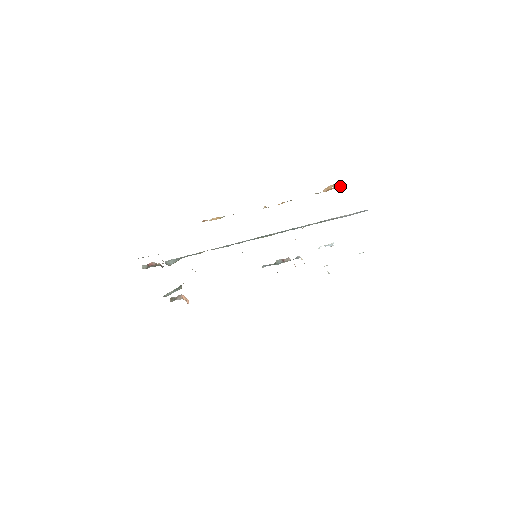
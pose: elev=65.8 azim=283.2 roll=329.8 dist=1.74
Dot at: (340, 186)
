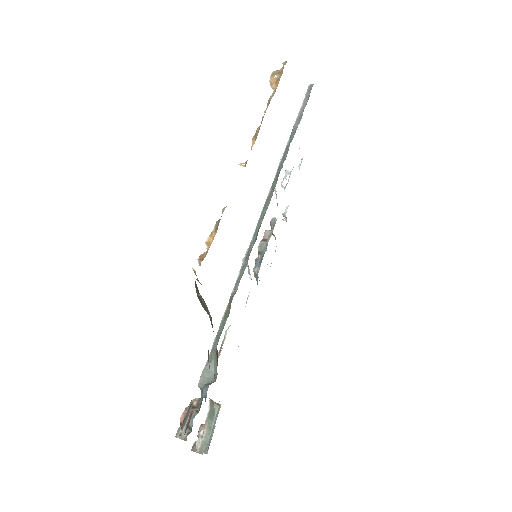
Dot at: (282, 68)
